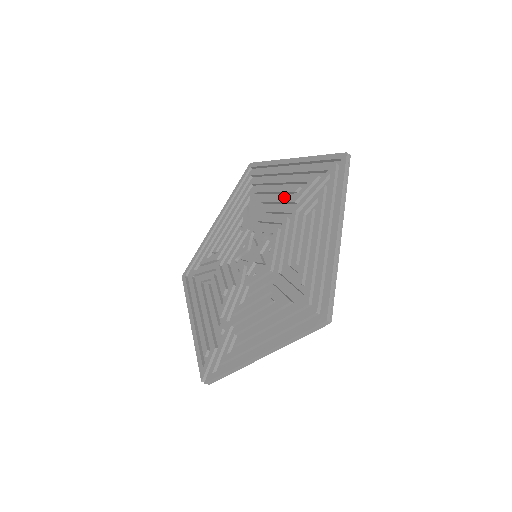
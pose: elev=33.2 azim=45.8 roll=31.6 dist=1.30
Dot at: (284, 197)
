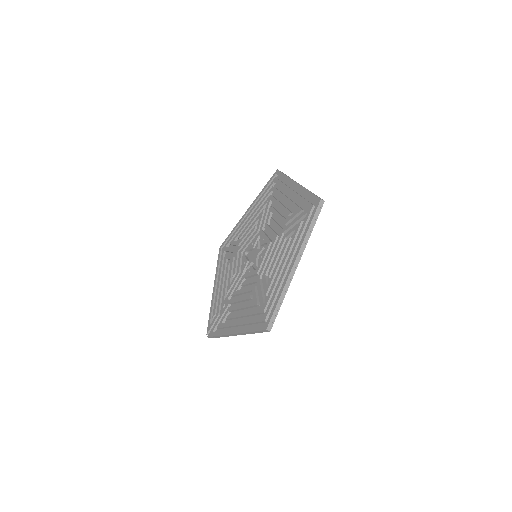
Dot at: (281, 216)
